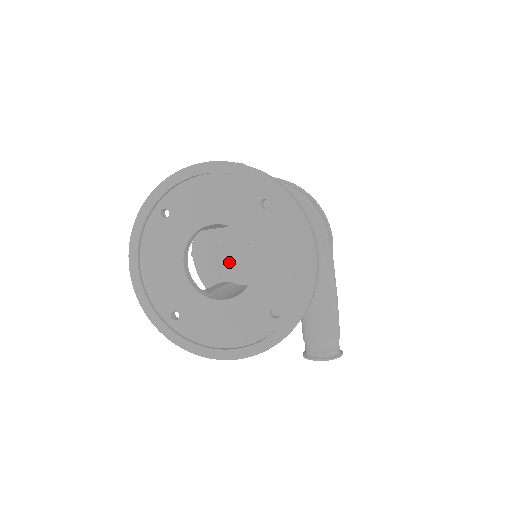
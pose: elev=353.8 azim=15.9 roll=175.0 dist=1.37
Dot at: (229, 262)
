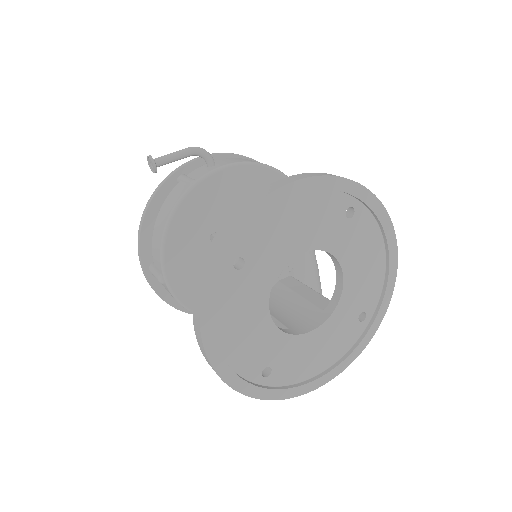
Dot at: occluded
